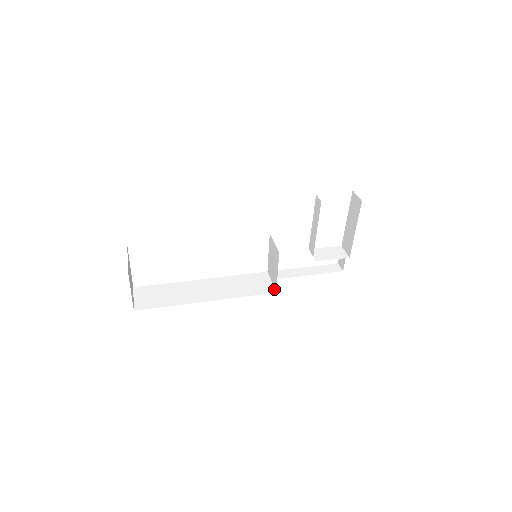
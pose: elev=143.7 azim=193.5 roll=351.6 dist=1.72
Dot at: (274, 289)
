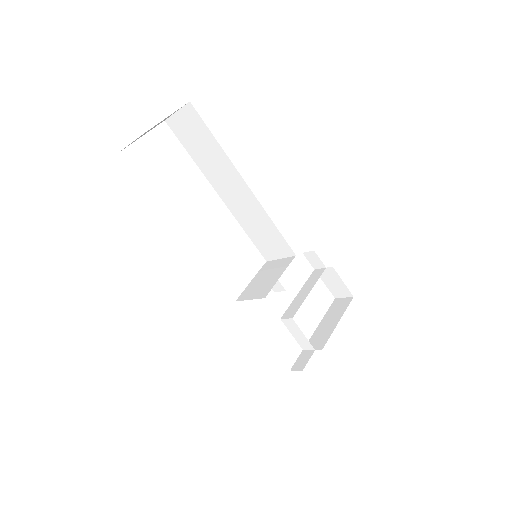
Dot at: (260, 297)
